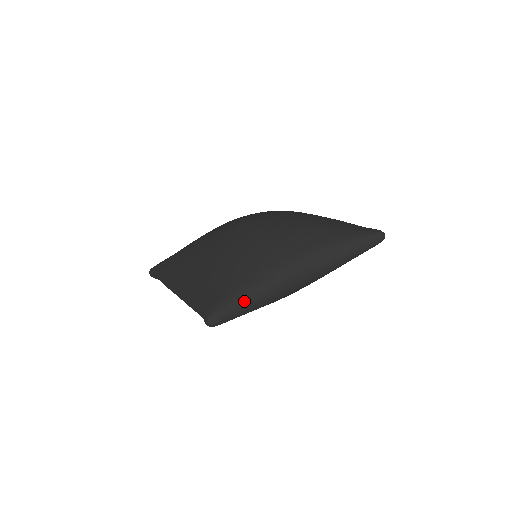
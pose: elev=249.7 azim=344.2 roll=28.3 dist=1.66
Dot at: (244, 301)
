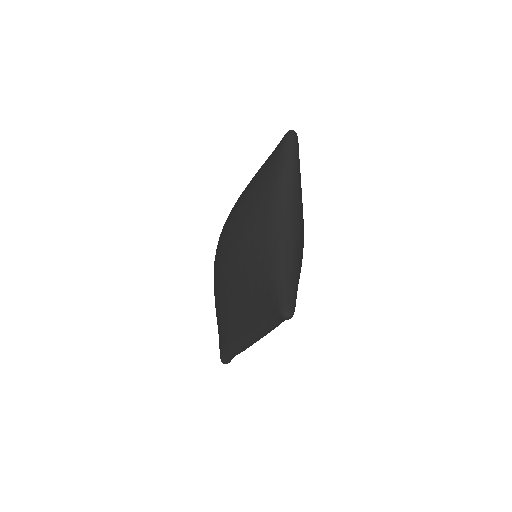
Dot at: (285, 276)
